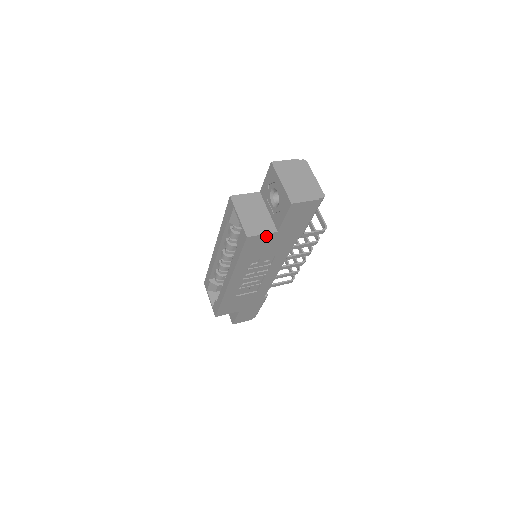
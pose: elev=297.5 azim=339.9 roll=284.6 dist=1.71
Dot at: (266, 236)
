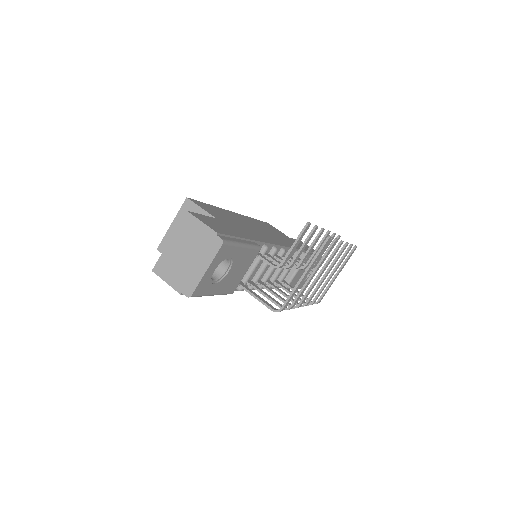
Dot at: occluded
